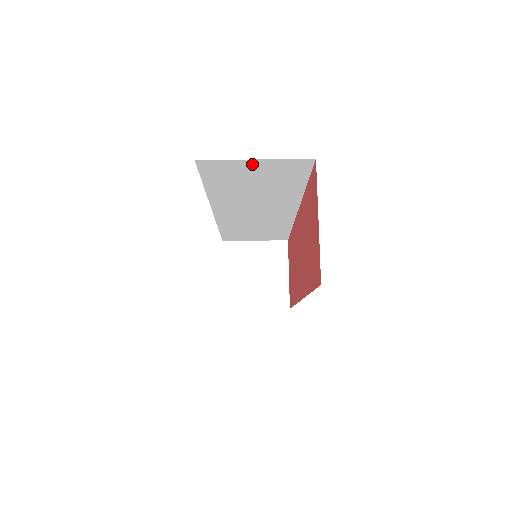
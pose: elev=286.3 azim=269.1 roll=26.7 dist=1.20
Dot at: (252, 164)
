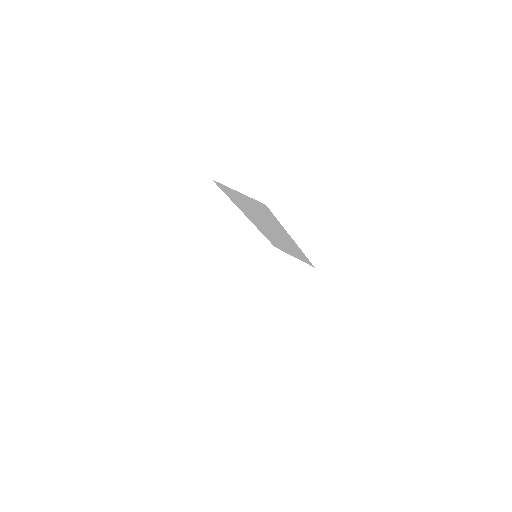
Dot at: (239, 194)
